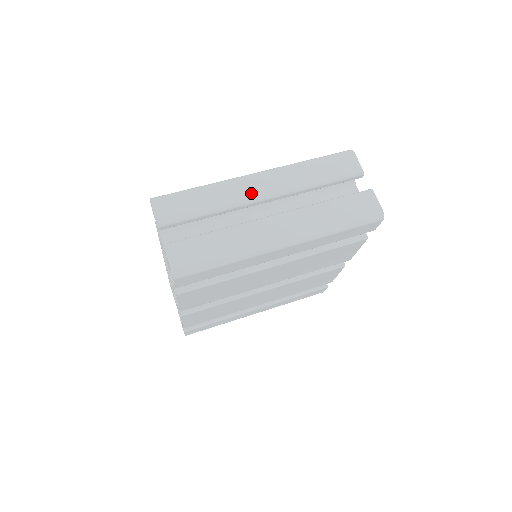
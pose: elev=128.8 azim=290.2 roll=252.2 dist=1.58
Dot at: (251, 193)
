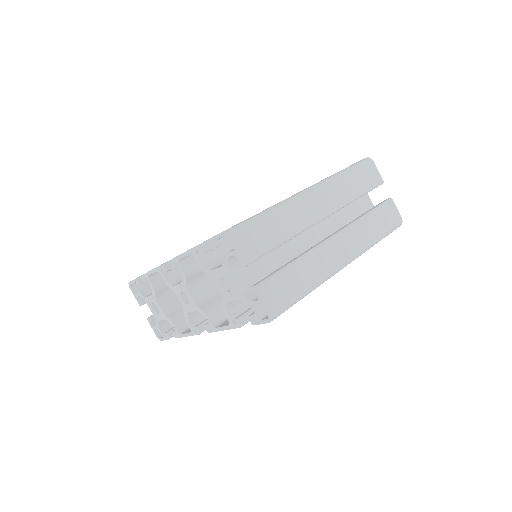
Dot at: (312, 214)
